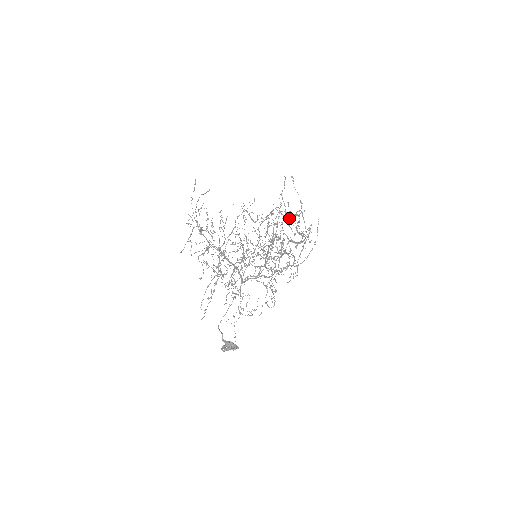
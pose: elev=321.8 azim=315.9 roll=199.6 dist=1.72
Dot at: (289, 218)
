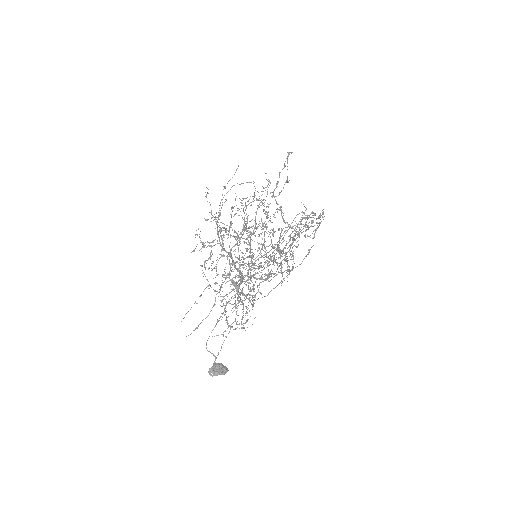
Dot at: occluded
